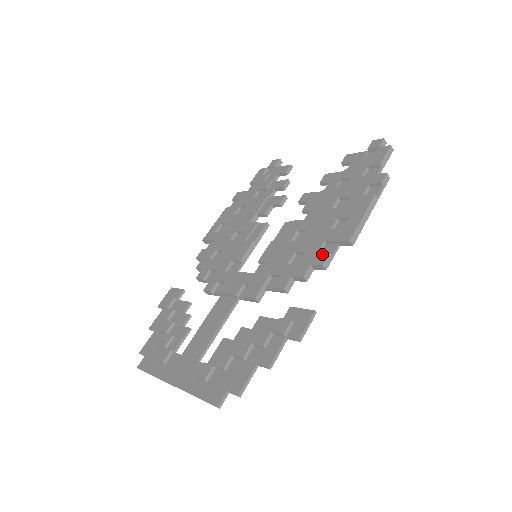
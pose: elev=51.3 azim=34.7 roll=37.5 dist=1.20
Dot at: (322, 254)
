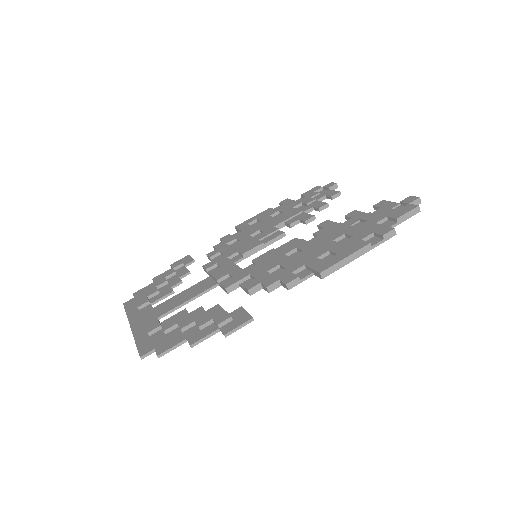
Dot at: (293, 275)
